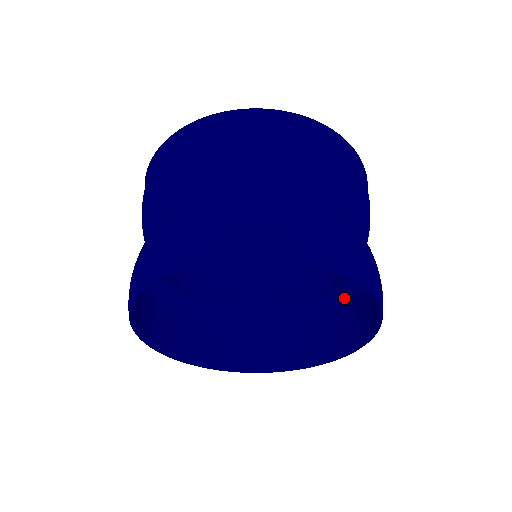
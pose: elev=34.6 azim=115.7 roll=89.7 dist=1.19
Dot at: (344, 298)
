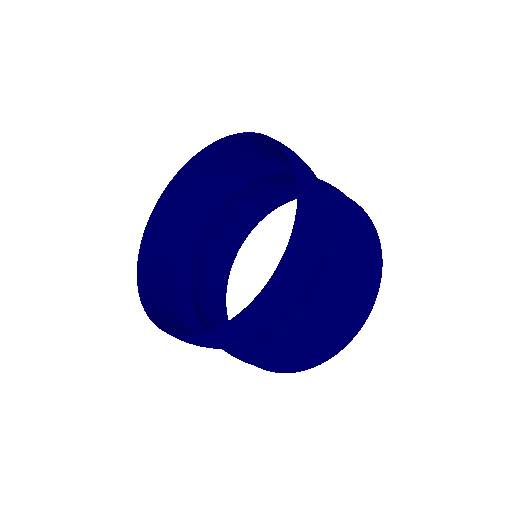
Dot at: occluded
